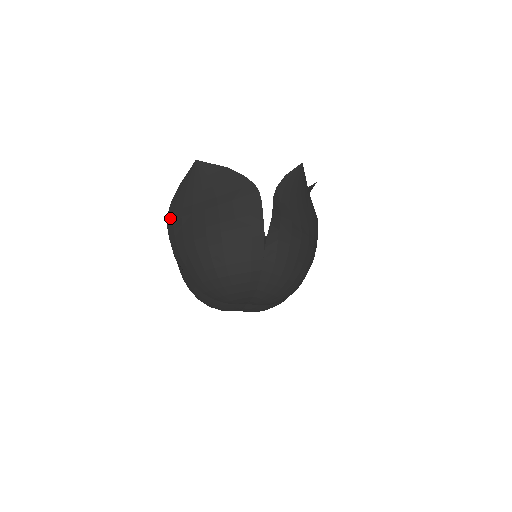
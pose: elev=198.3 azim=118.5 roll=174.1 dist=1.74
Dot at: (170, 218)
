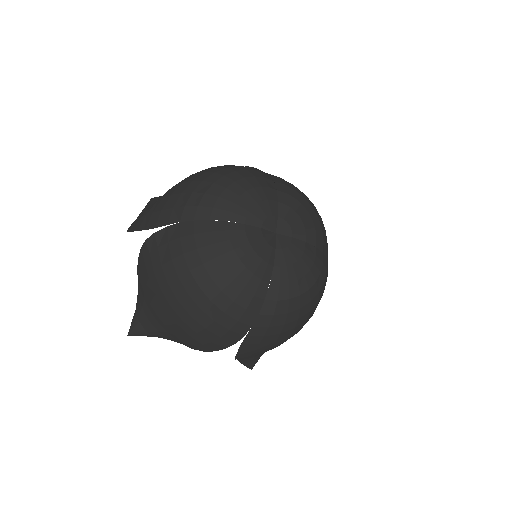
Dot at: occluded
